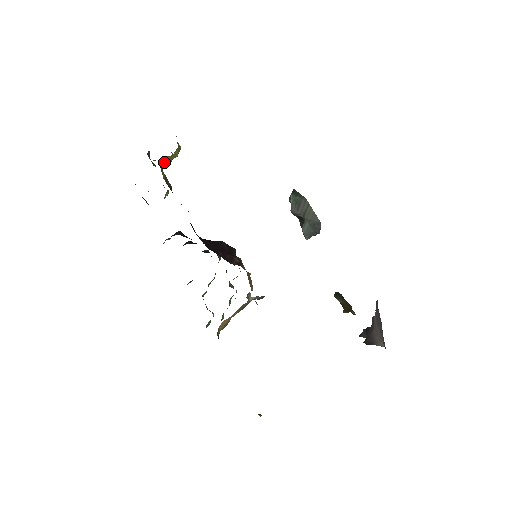
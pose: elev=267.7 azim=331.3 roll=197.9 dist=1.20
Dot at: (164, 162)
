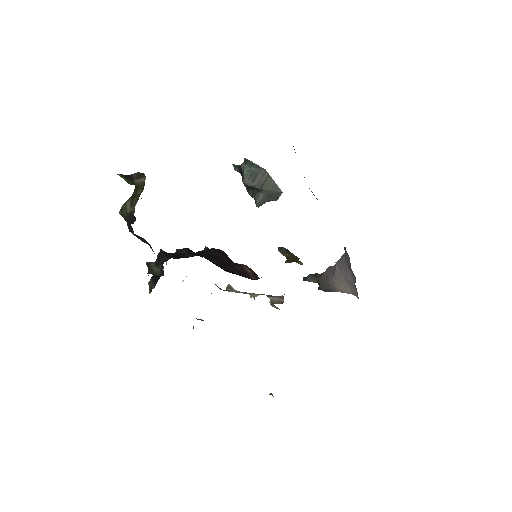
Dot at: occluded
